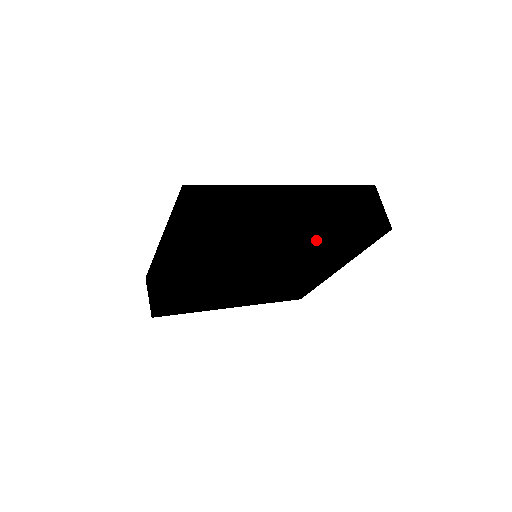
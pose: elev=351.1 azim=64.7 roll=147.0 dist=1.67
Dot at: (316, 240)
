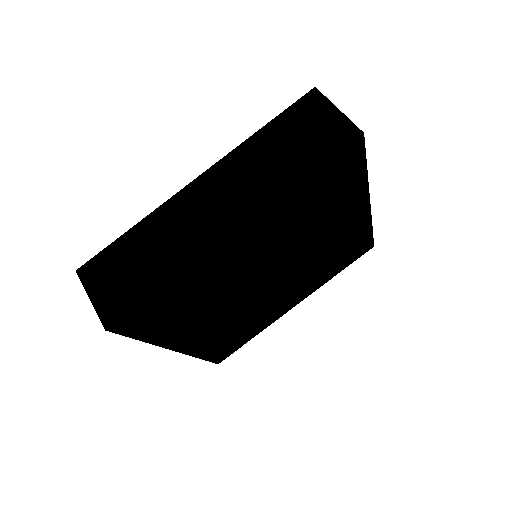
Dot at: (357, 225)
